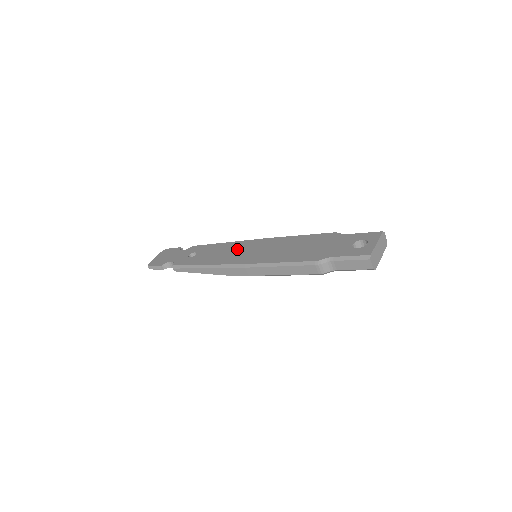
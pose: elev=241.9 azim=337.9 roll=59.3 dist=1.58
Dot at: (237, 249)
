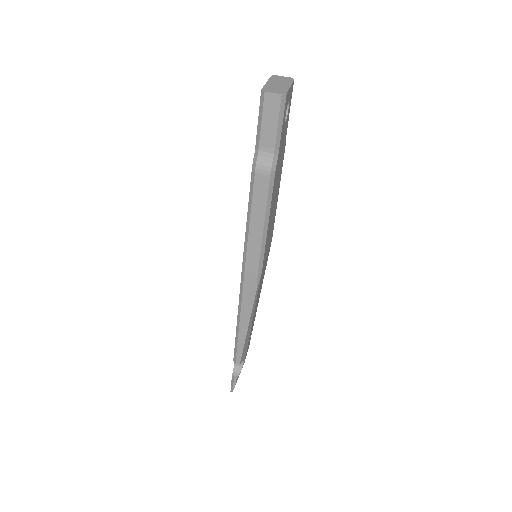
Dot at: occluded
